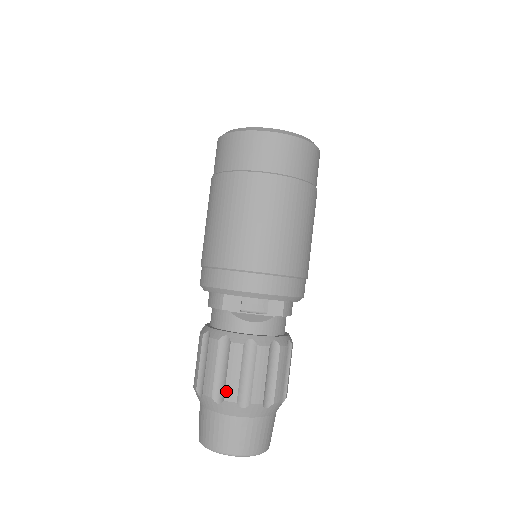
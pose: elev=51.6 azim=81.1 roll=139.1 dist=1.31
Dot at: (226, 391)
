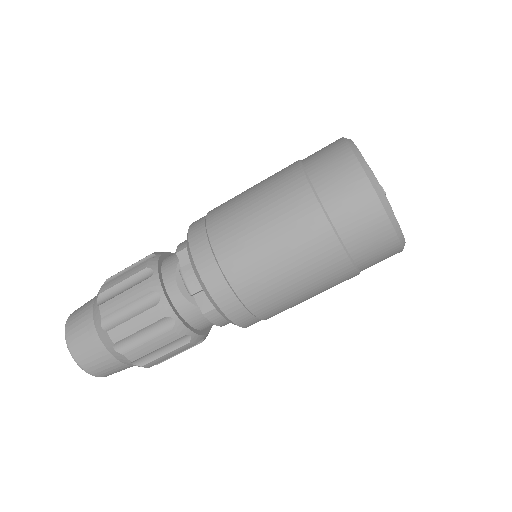
Dot at: (107, 302)
